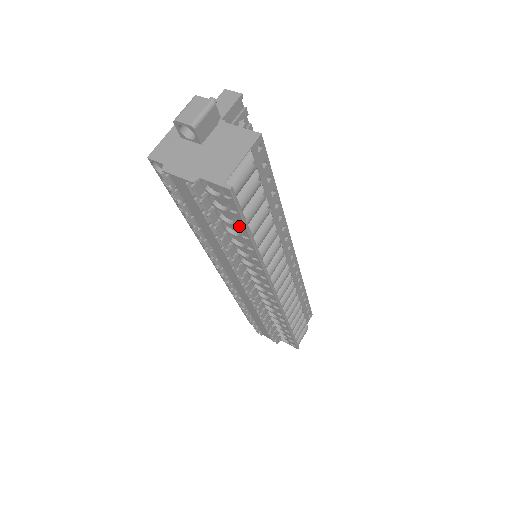
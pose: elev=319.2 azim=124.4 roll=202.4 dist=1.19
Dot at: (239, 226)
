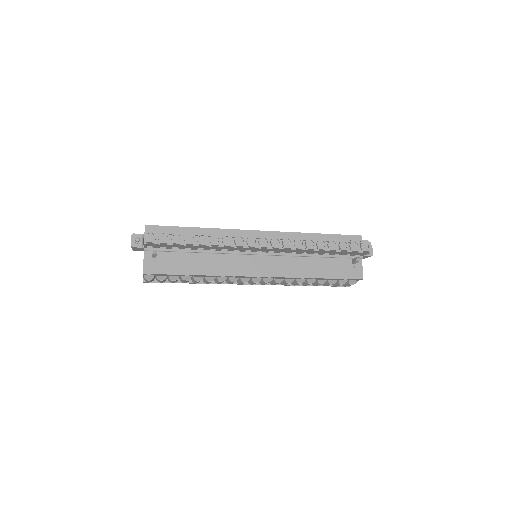
Dot at: occluded
